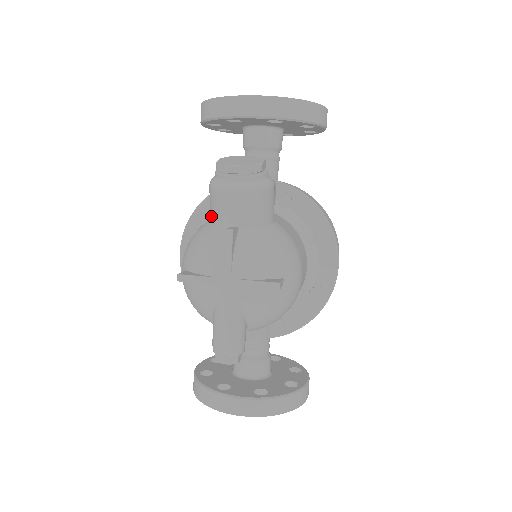
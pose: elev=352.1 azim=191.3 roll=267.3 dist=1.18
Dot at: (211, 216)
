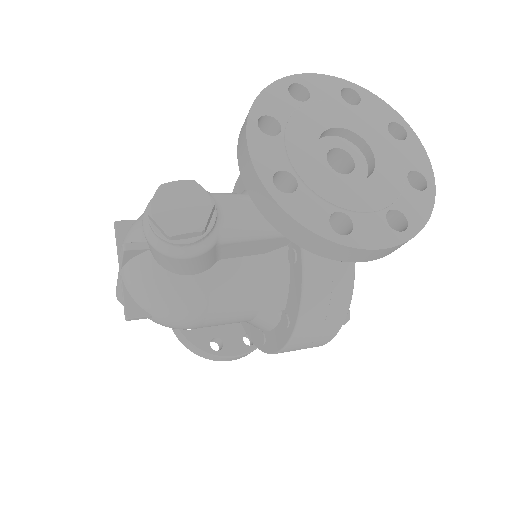
Dot at: occluded
